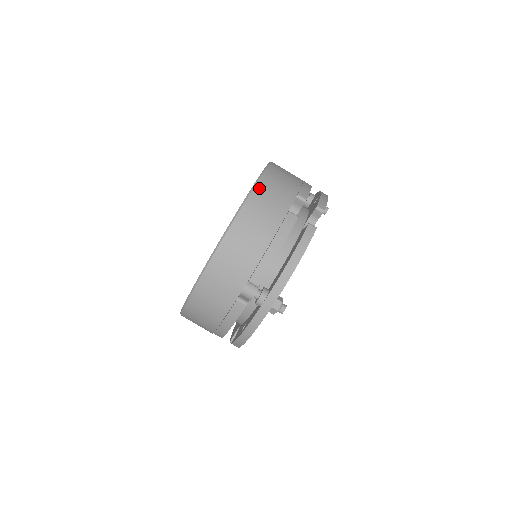
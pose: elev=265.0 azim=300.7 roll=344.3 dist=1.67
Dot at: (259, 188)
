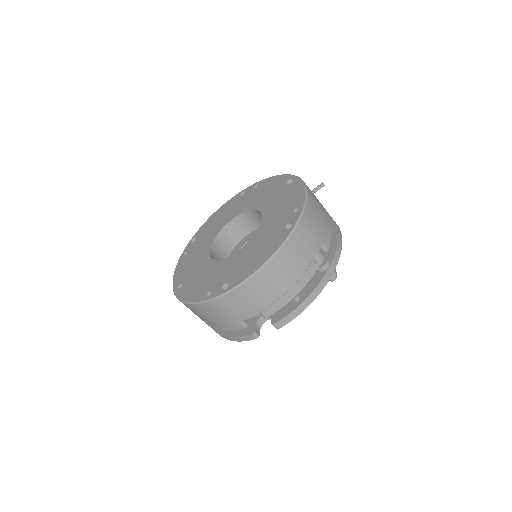
Dot at: (221, 301)
